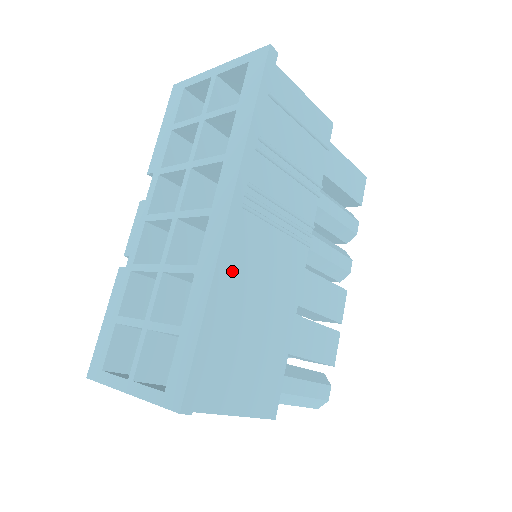
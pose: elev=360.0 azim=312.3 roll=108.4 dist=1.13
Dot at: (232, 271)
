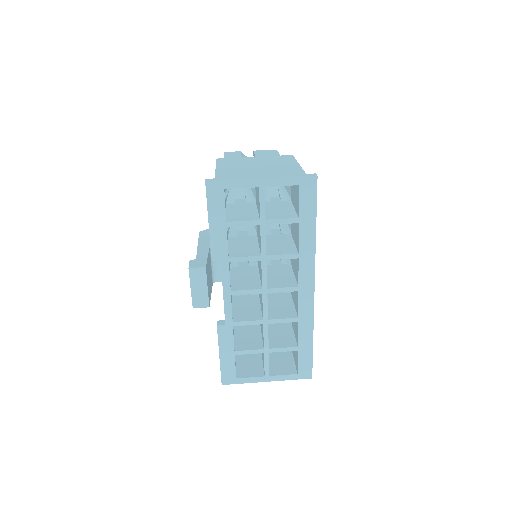
Dot at: occluded
